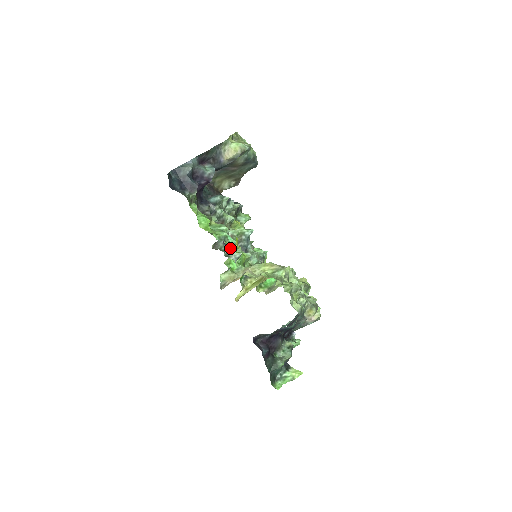
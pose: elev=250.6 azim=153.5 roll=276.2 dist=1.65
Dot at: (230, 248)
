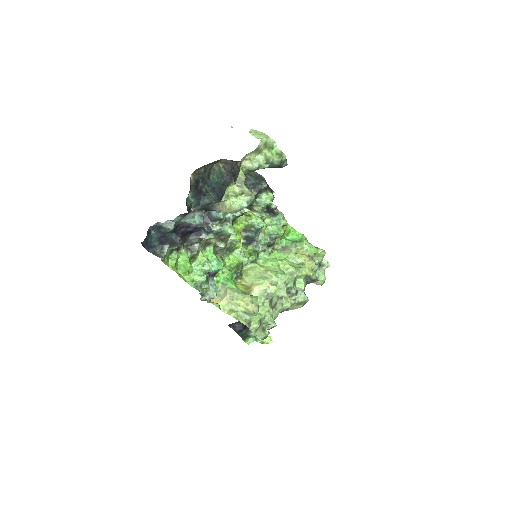
Dot at: (207, 289)
